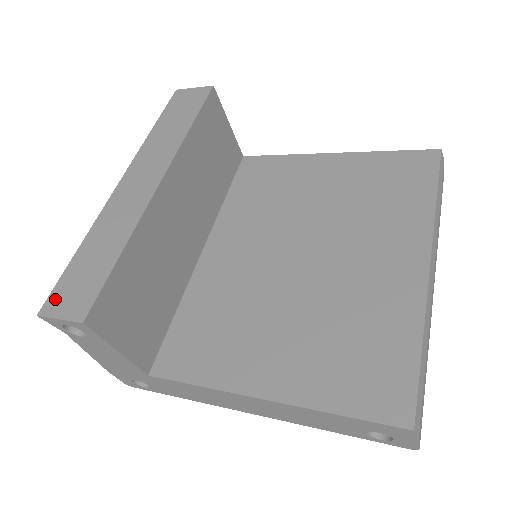
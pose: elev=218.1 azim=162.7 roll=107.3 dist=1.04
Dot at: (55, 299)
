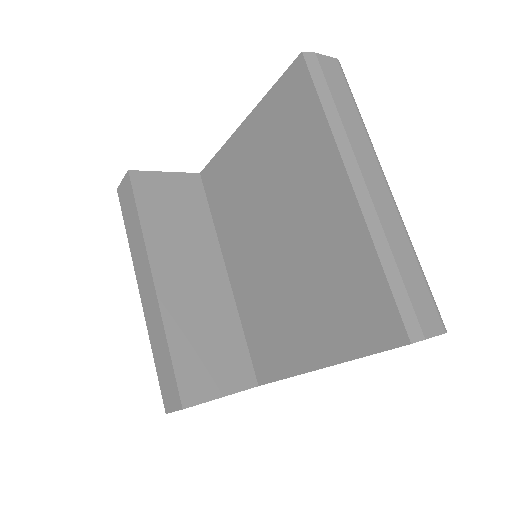
Dot at: (165, 399)
